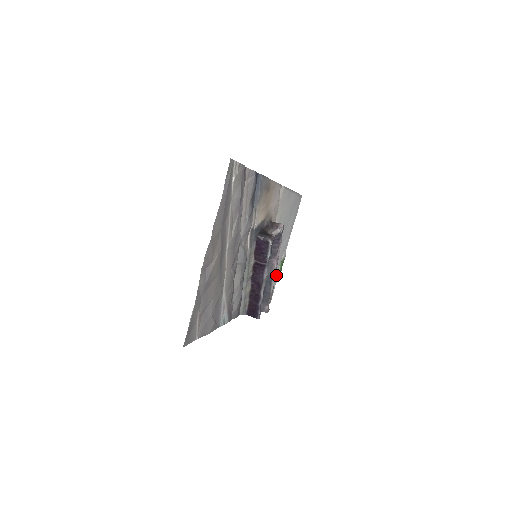
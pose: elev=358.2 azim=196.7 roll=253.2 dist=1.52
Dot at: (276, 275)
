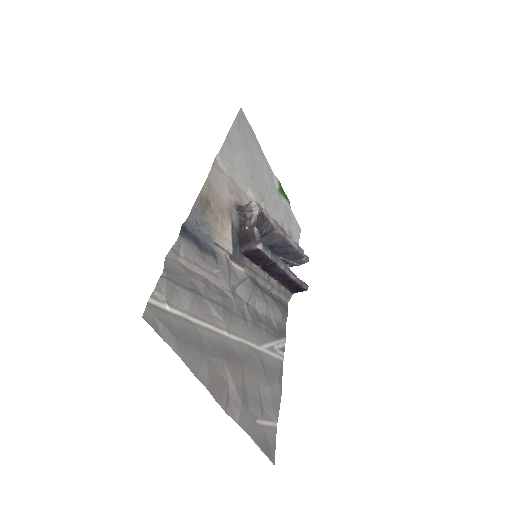
Dot at: (285, 206)
